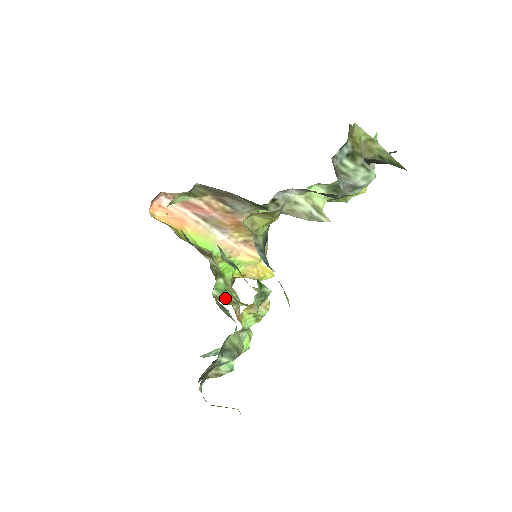
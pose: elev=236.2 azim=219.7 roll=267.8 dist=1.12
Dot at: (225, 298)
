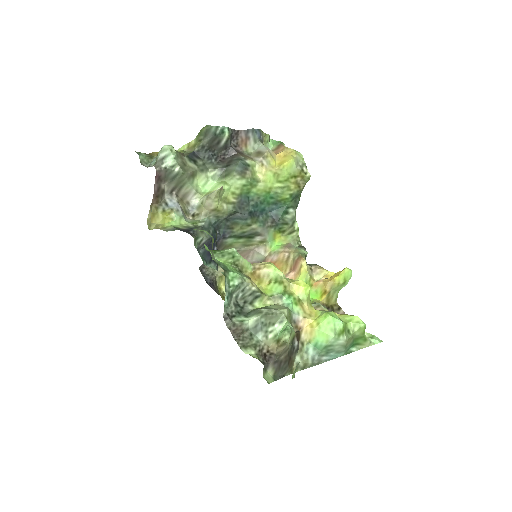
Dot at: occluded
